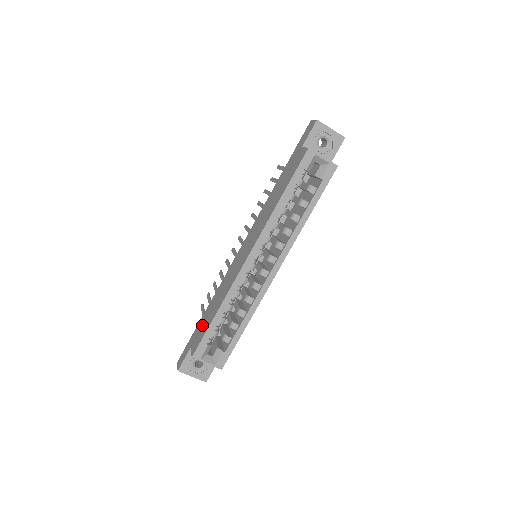
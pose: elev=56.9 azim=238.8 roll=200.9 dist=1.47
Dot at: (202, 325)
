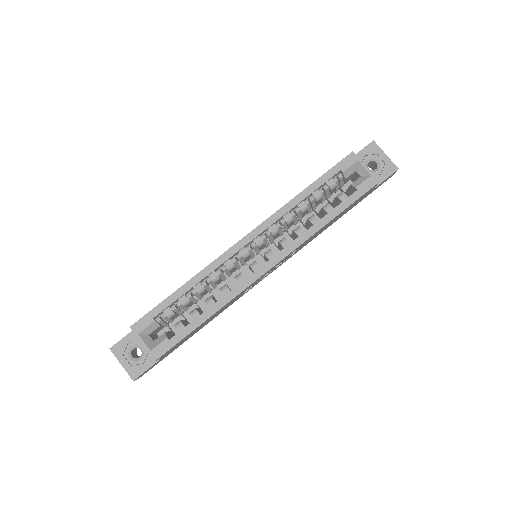
Dot at: occluded
